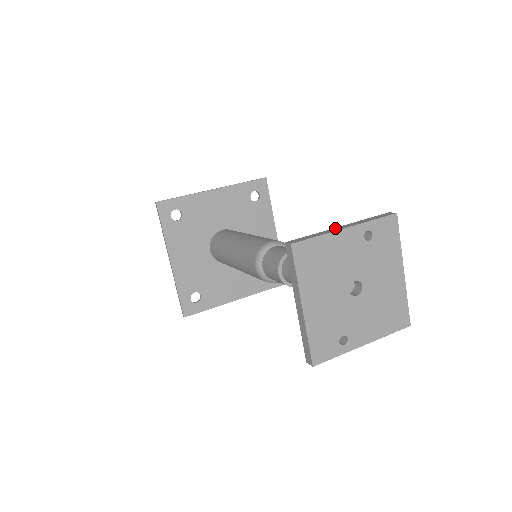
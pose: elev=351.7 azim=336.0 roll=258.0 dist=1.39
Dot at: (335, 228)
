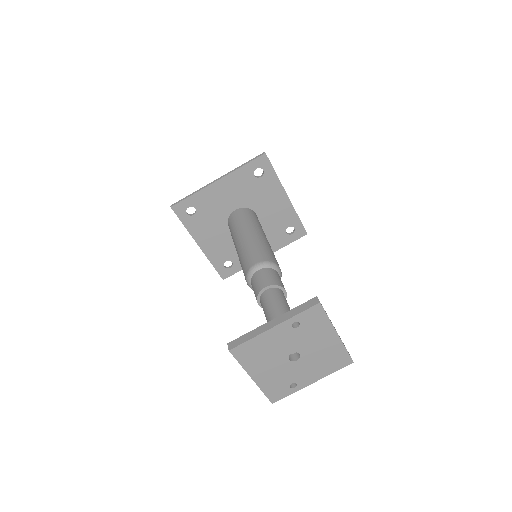
Dot at: (267, 324)
